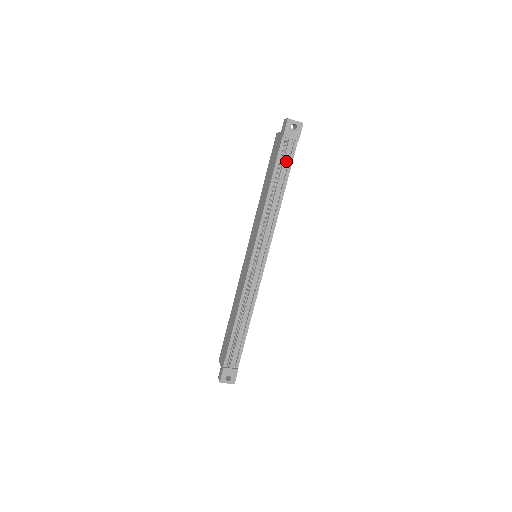
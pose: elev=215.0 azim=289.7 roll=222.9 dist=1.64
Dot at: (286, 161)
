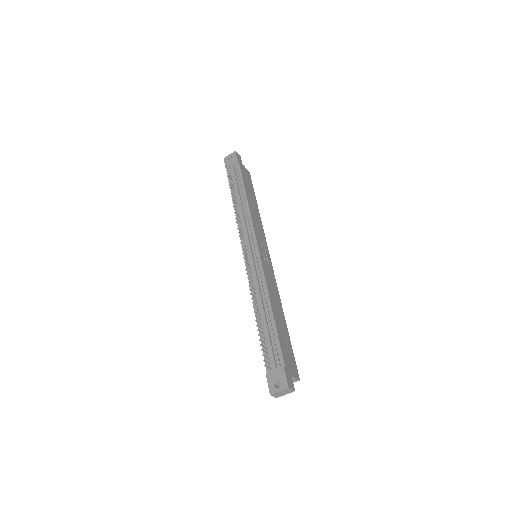
Dot at: (235, 177)
